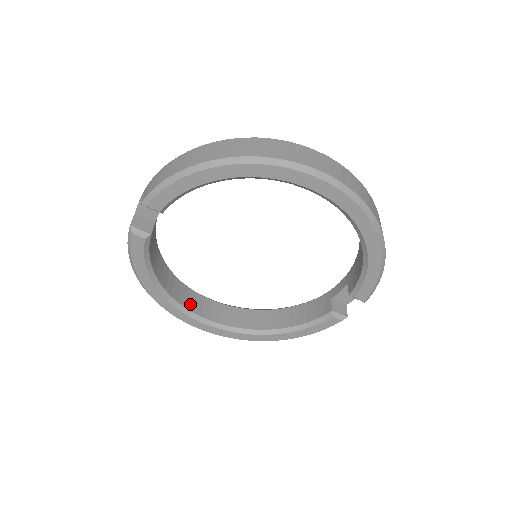
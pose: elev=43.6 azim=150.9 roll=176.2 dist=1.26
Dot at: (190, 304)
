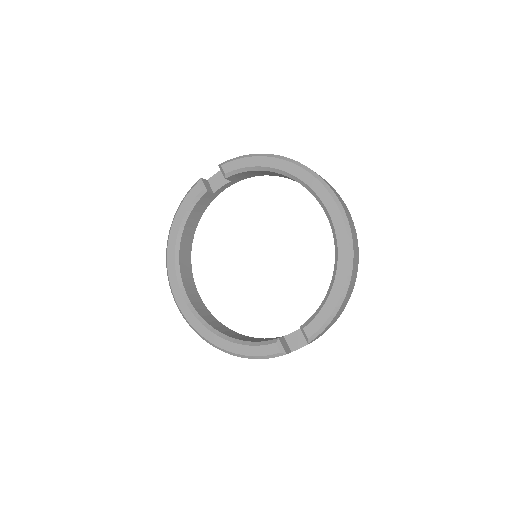
Dot at: (184, 274)
